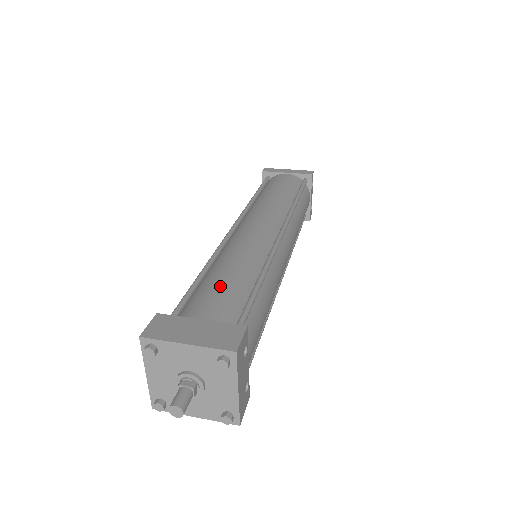
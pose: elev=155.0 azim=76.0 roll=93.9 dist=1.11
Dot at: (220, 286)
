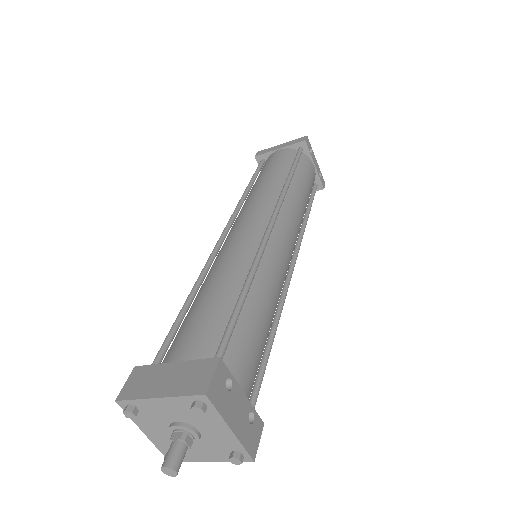
Dot at: (199, 313)
